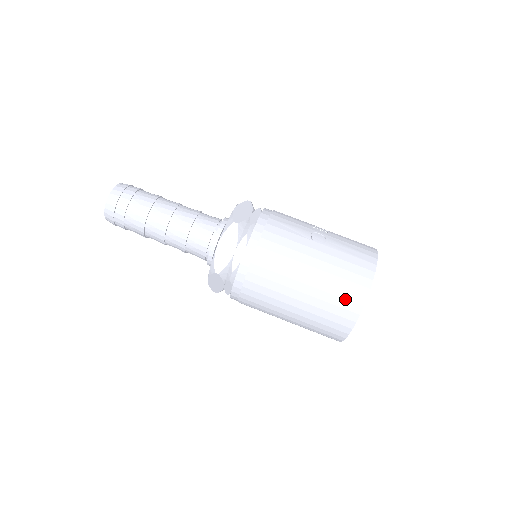
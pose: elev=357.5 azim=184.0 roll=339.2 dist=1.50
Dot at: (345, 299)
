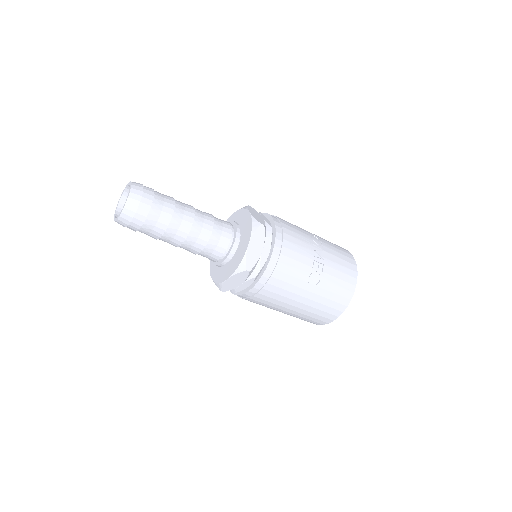
Dot at: (318, 319)
